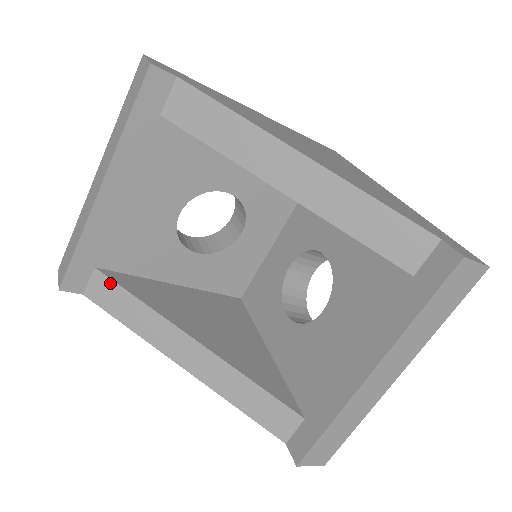
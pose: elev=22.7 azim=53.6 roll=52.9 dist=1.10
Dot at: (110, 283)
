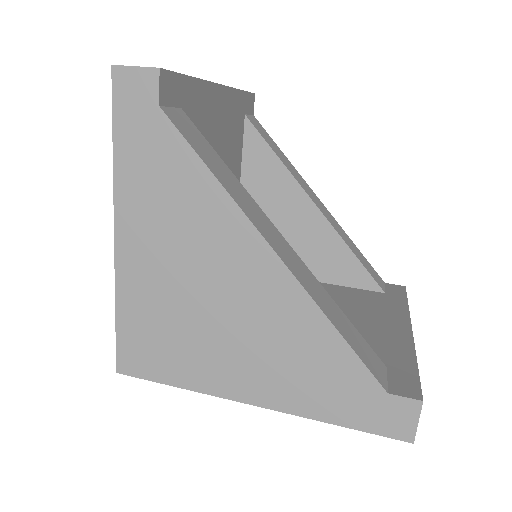
Dot at: (198, 132)
